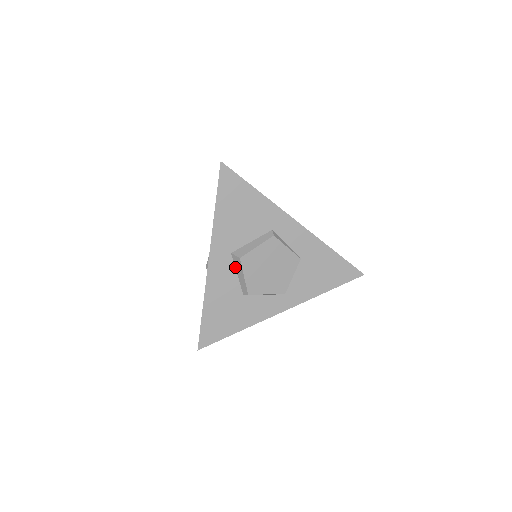
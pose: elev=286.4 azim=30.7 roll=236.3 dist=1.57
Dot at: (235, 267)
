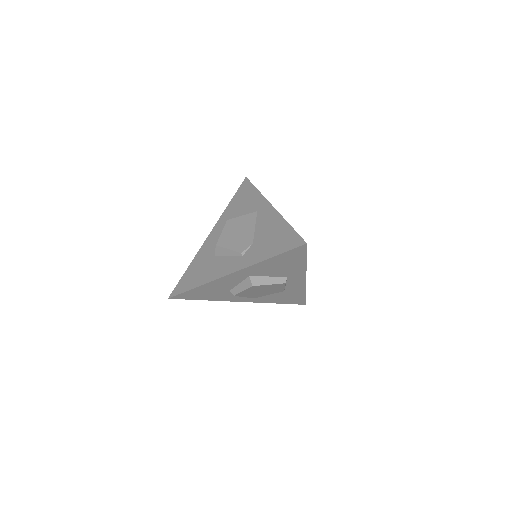
Dot at: (242, 281)
